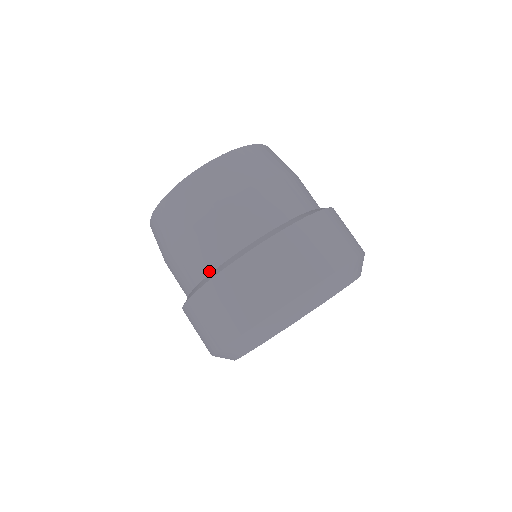
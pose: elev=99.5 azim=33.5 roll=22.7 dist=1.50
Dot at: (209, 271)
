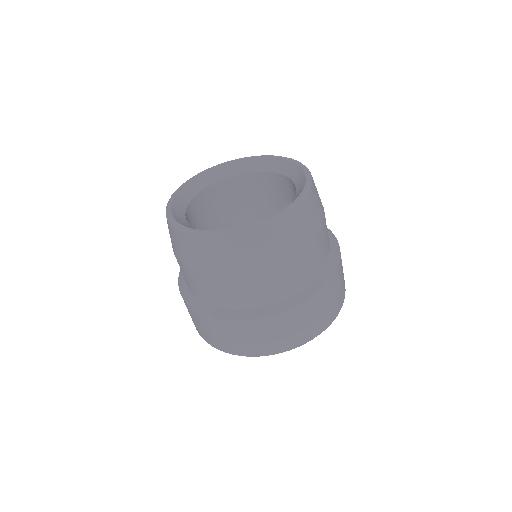
Dot at: (265, 303)
